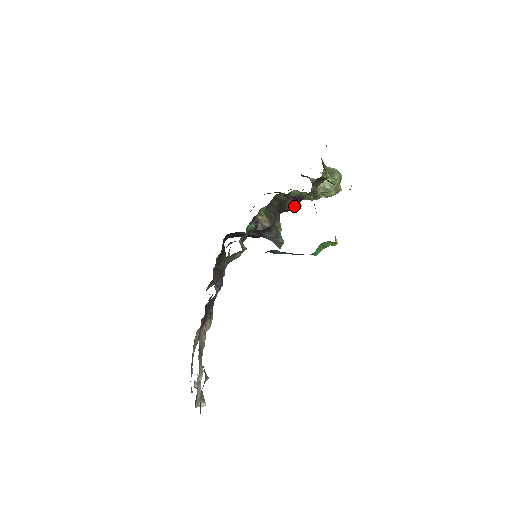
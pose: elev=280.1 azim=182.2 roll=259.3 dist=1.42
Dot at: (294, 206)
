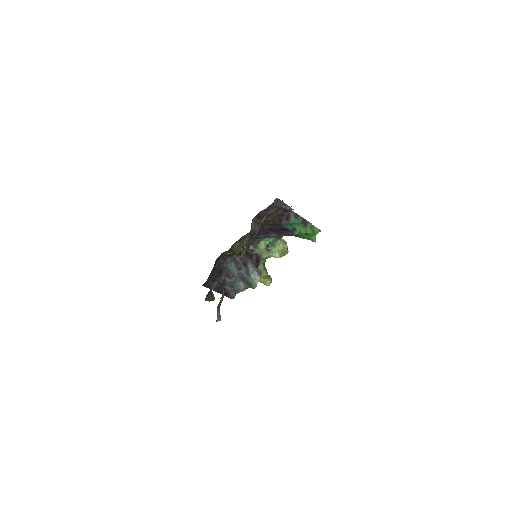
Dot at: occluded
